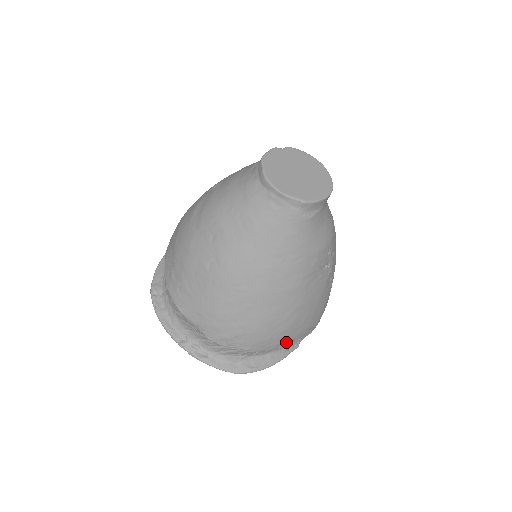
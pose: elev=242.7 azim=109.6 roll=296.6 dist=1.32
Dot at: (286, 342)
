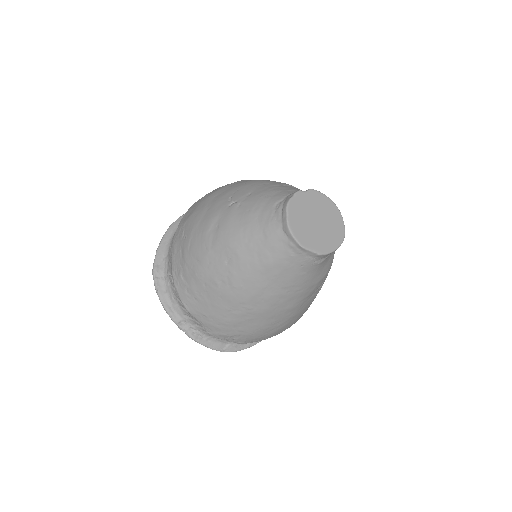
Dot at: occluded
